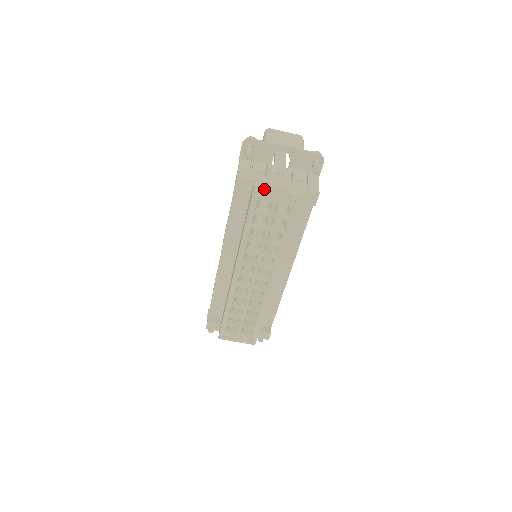
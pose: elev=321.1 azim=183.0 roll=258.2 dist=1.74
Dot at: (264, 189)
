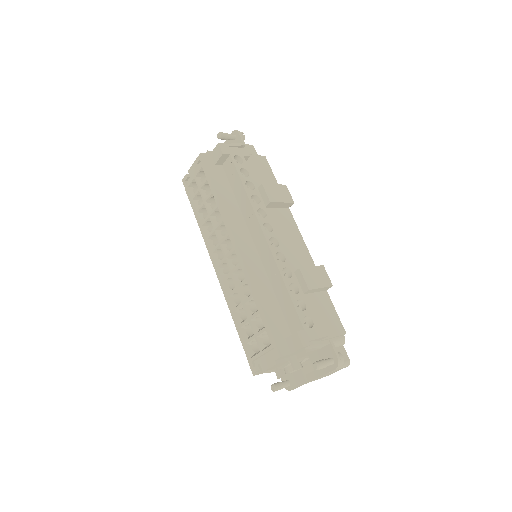
Dot at: (186, 175)
